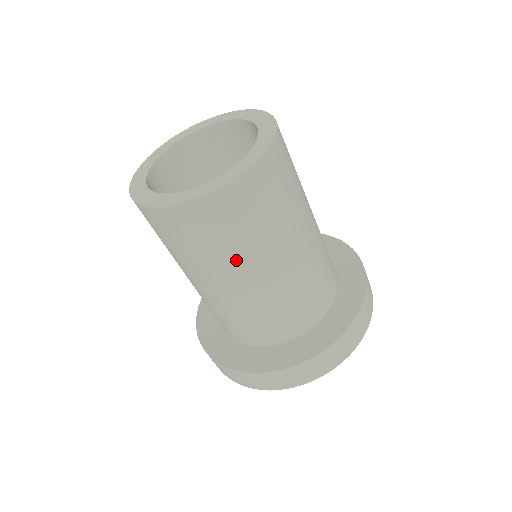
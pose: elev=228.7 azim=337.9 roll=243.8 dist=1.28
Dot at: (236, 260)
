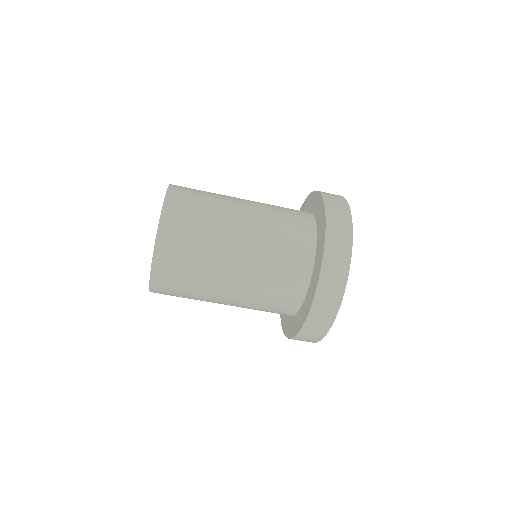
Dot at: (204, 298)
